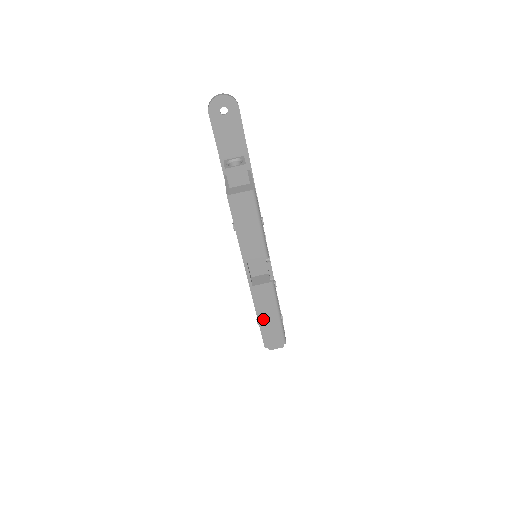
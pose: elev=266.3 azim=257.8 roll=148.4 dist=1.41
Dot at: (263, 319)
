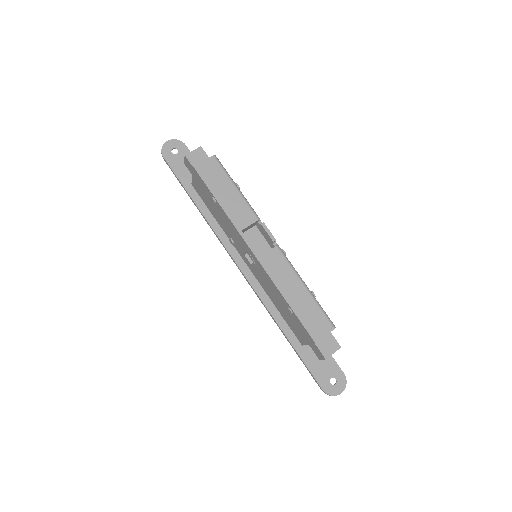
Dot at: (292, 298)
